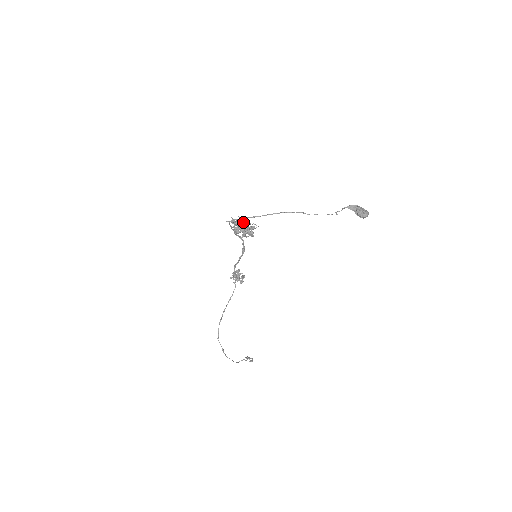
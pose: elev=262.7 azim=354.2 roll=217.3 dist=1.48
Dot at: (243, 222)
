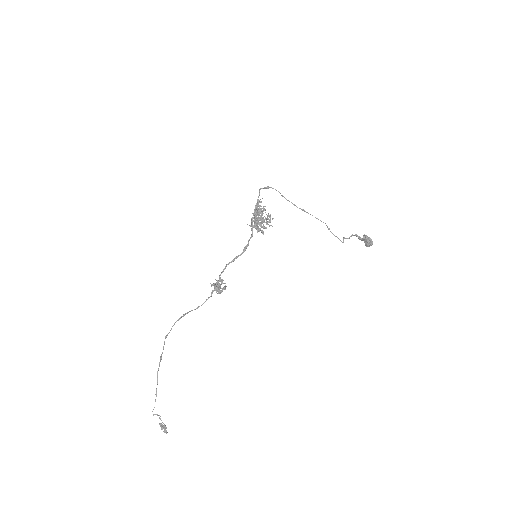
Dot at: occluded
